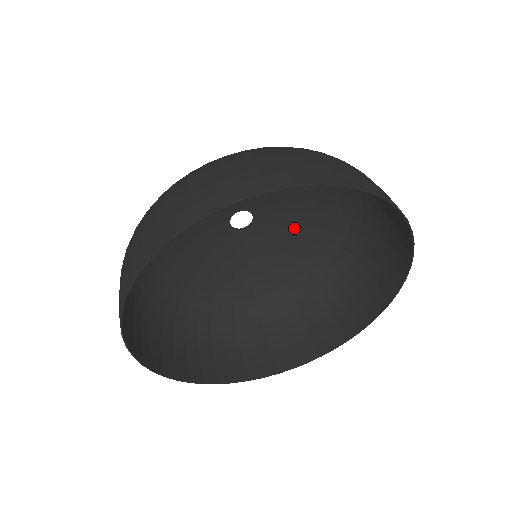
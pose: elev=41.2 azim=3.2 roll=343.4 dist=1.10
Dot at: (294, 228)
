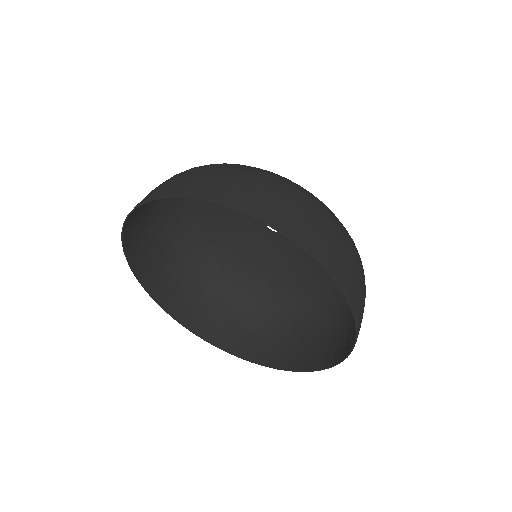
Dot at: occluded
